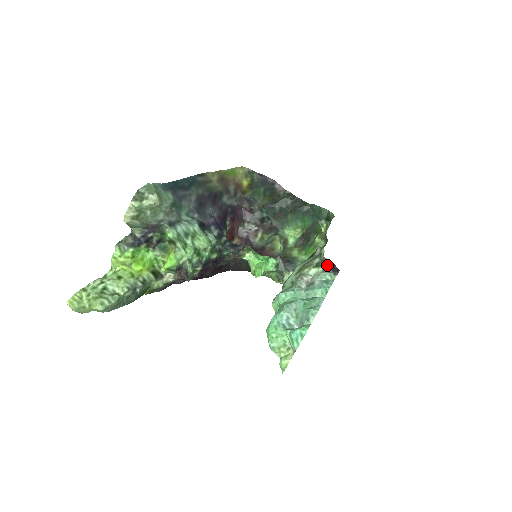
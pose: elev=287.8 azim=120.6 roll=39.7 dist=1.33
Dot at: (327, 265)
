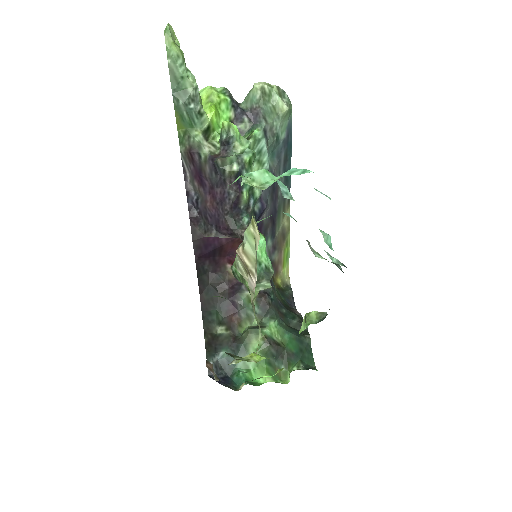
Dot at: (338, 266)
